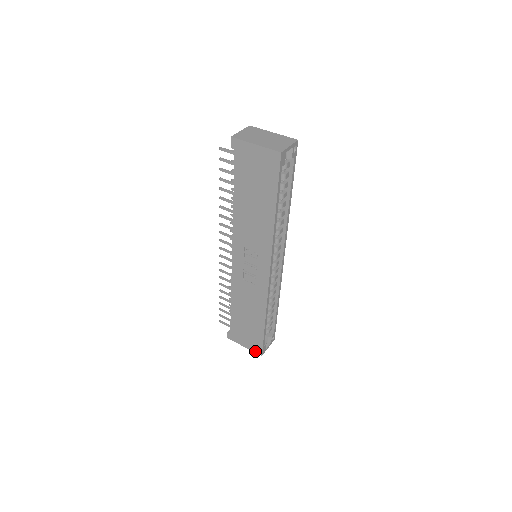
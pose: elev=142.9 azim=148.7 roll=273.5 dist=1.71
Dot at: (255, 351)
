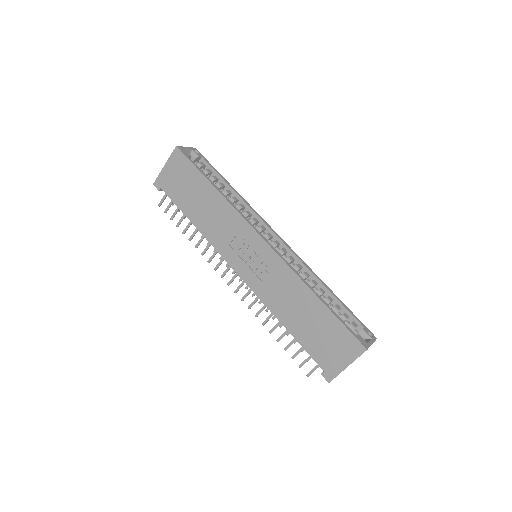
Dot at: (357, 354)
